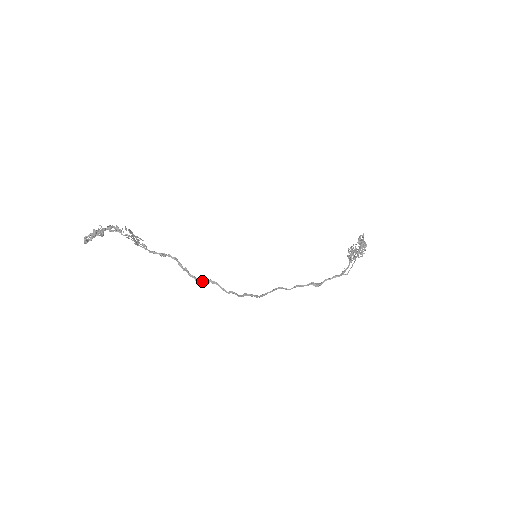
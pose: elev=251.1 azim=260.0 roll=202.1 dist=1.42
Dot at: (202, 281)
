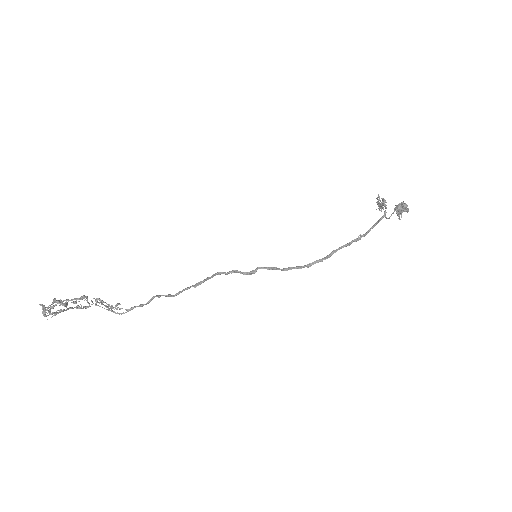
Dot at: (187, 288)
